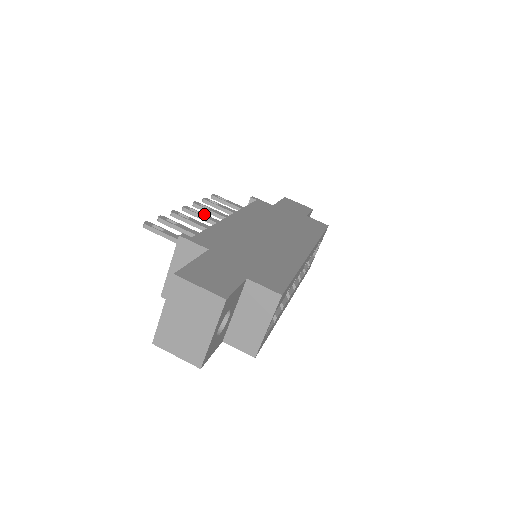
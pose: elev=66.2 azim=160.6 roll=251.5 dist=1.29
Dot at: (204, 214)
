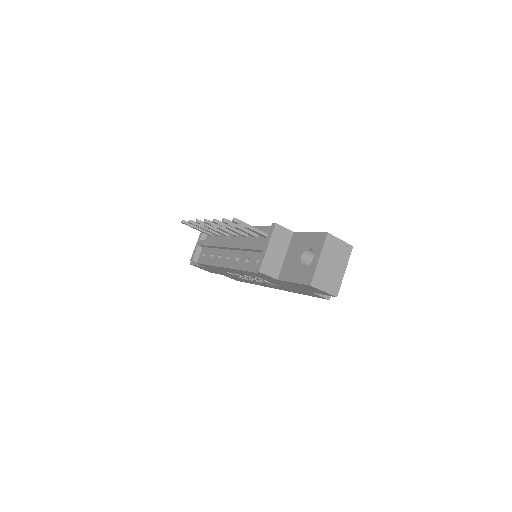
Dot at: occluded
